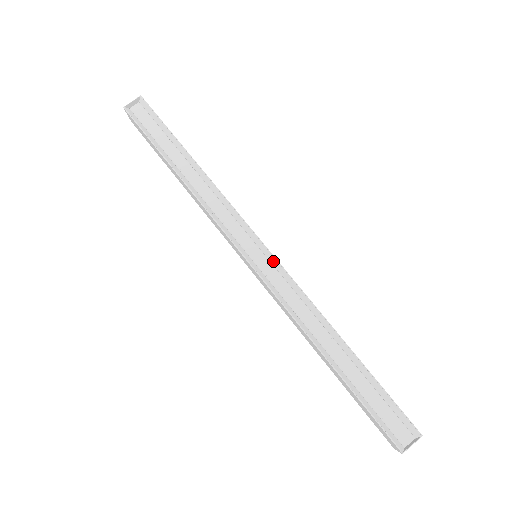
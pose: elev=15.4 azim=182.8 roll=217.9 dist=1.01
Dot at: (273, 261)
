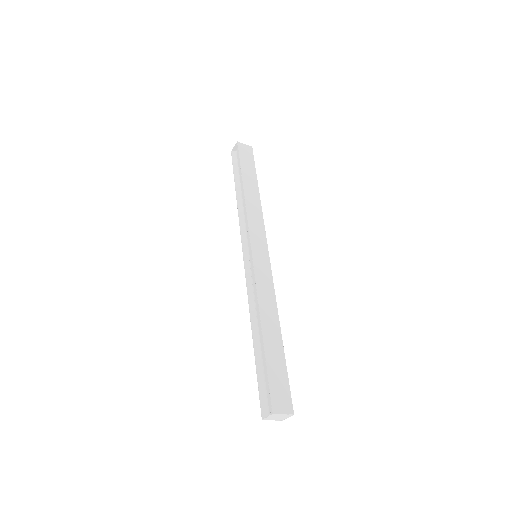
Dot at: (253, 261)
